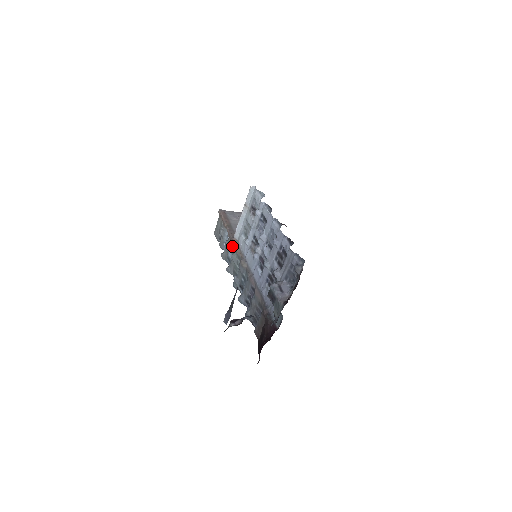
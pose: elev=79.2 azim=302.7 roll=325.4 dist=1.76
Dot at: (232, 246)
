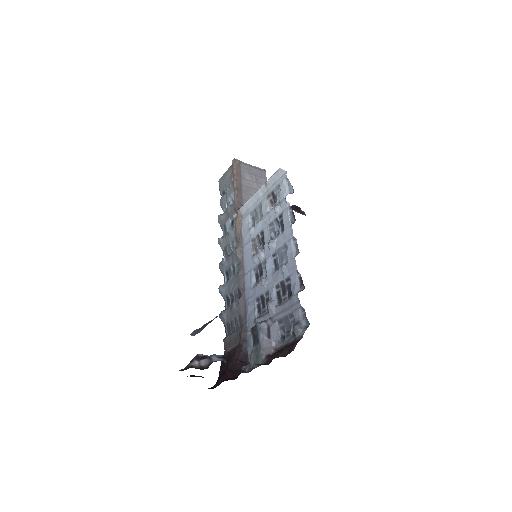
Dot at: (234, 217)
